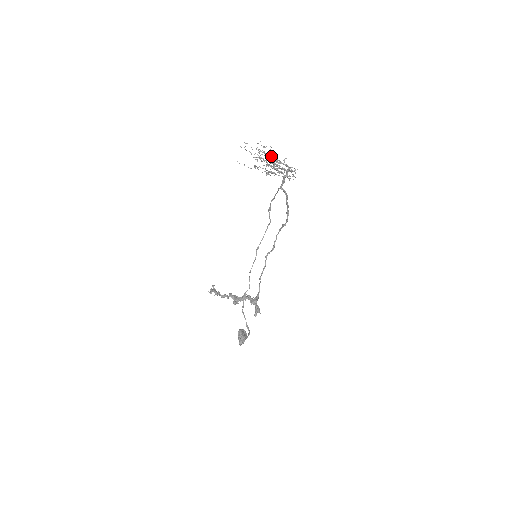
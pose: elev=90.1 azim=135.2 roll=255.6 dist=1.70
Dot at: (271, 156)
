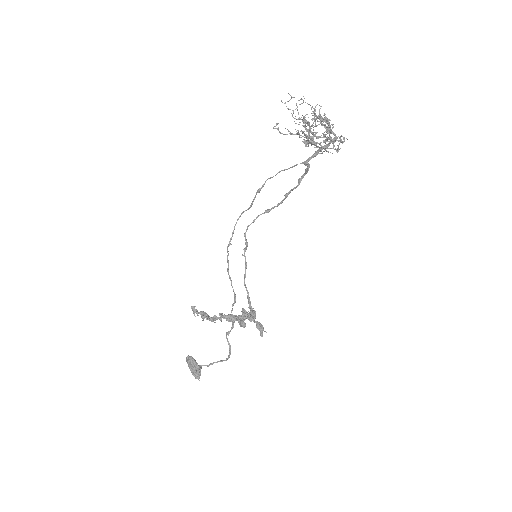
Dot at: (327, 119)
